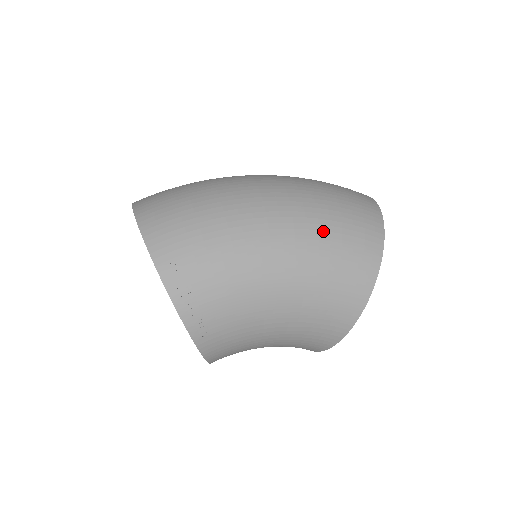
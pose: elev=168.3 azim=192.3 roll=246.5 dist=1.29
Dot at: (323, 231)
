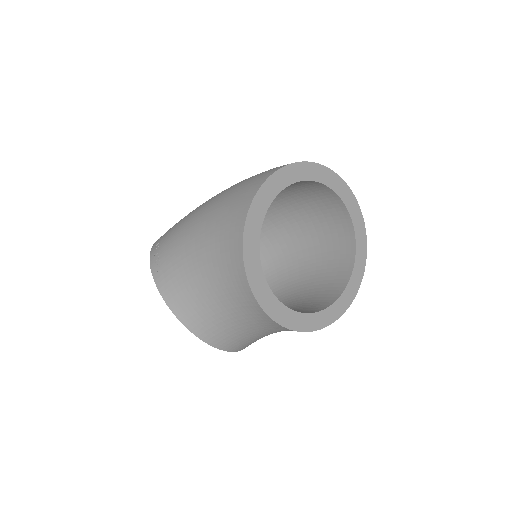
Dot at: occluded
